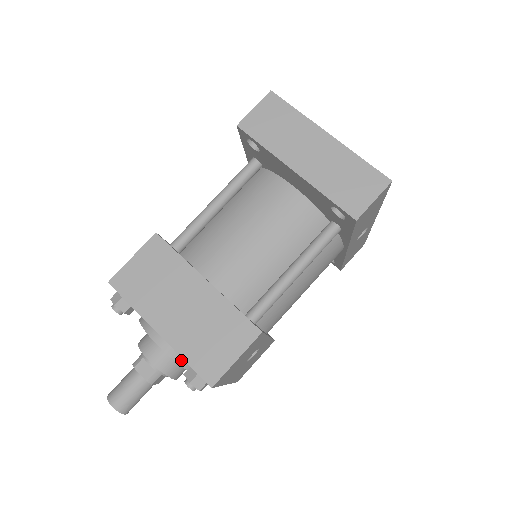
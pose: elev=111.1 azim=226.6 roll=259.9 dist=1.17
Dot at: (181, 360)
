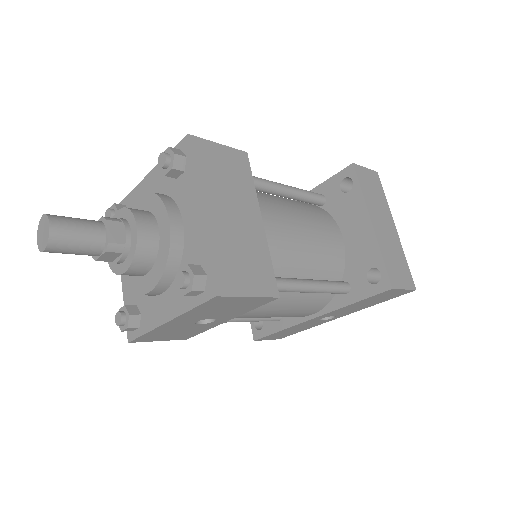
Dot at: (173, 256)
